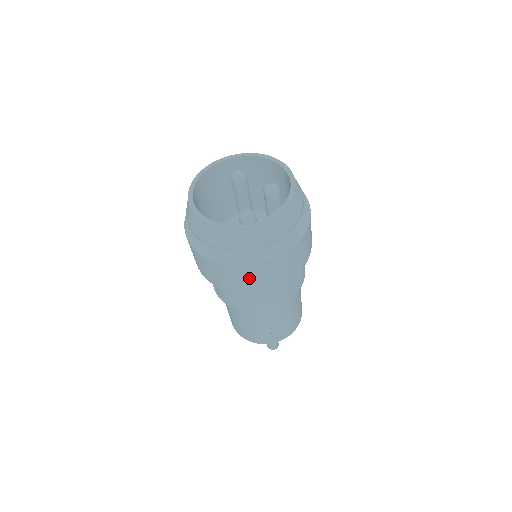
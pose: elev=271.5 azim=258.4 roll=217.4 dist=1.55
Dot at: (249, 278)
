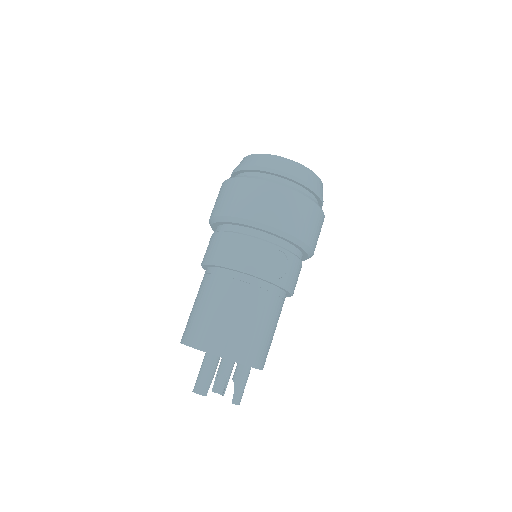
Dot at: (246, 195)
